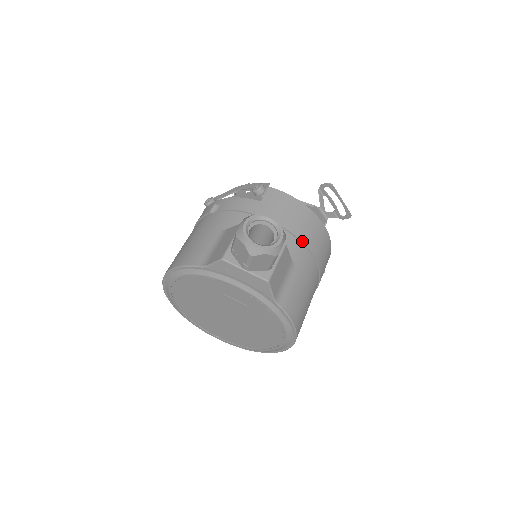
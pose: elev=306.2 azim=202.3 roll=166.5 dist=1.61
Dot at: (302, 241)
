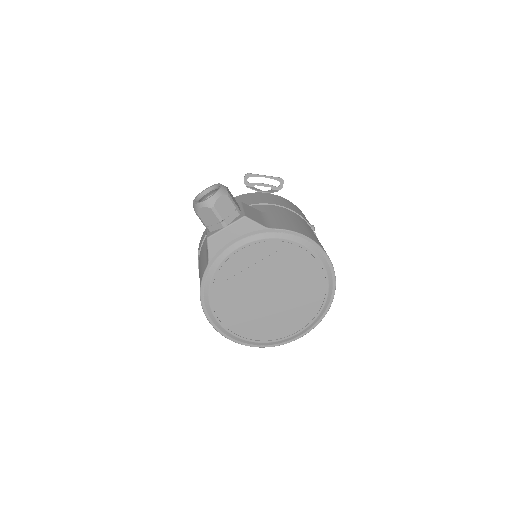
Dot at: (258, 203)
